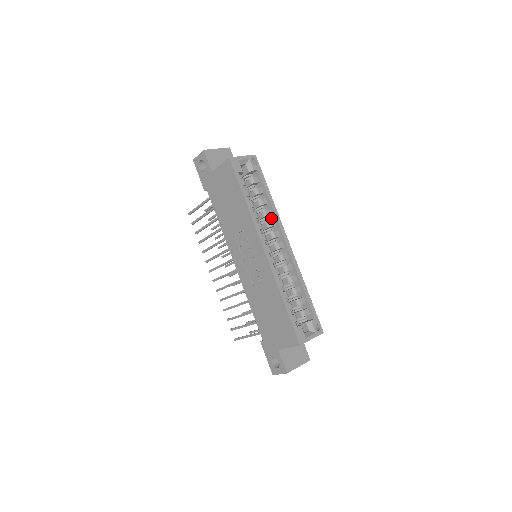
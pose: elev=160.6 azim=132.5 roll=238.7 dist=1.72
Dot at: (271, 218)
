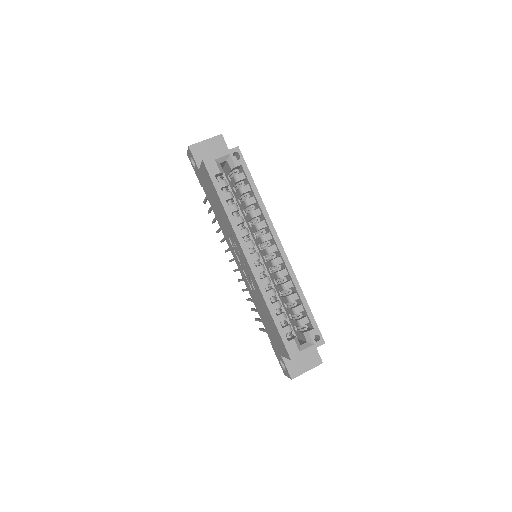
Dot at: (262, 218)
